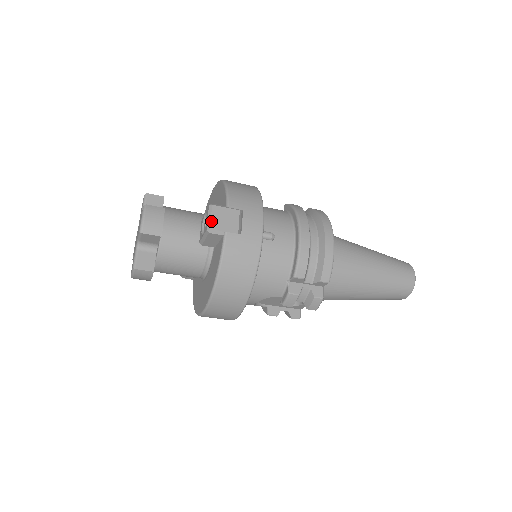
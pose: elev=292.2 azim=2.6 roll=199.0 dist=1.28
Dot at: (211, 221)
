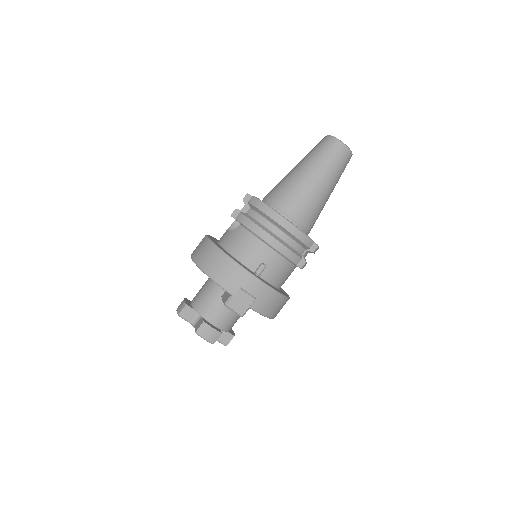
Dot at: (237, 312)
